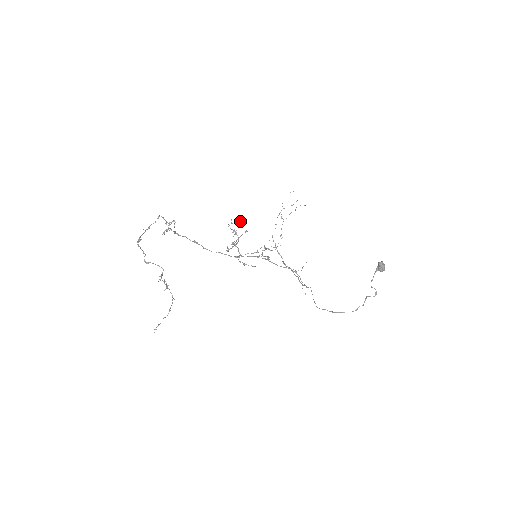
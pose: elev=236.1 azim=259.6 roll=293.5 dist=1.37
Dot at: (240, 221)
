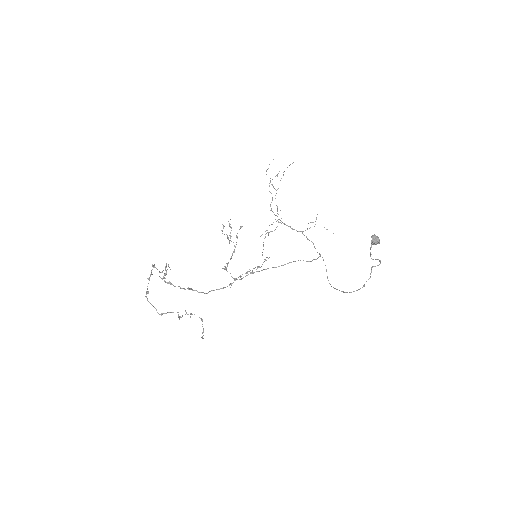
Dot at: (230, 224)
